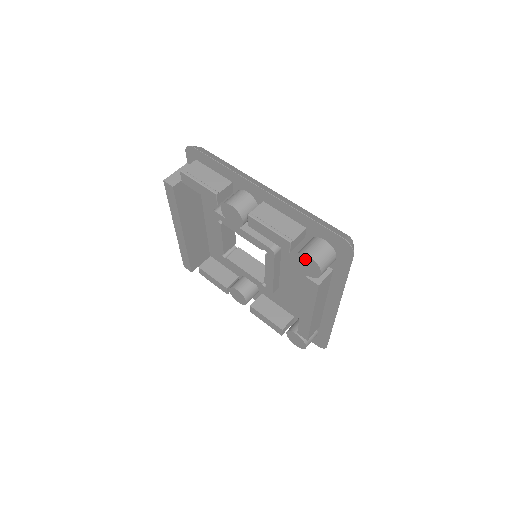
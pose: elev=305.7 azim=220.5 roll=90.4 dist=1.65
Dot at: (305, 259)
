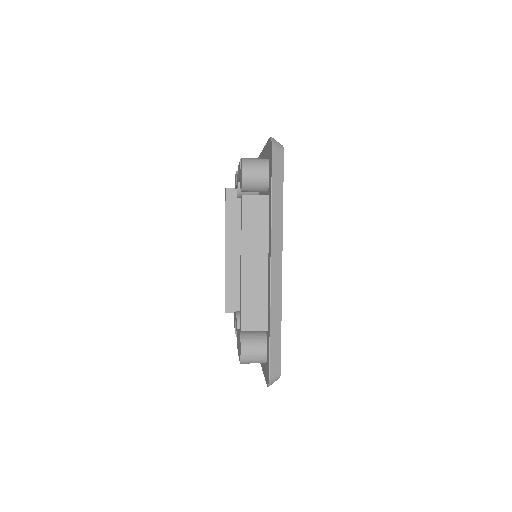
Dot at: occluded
